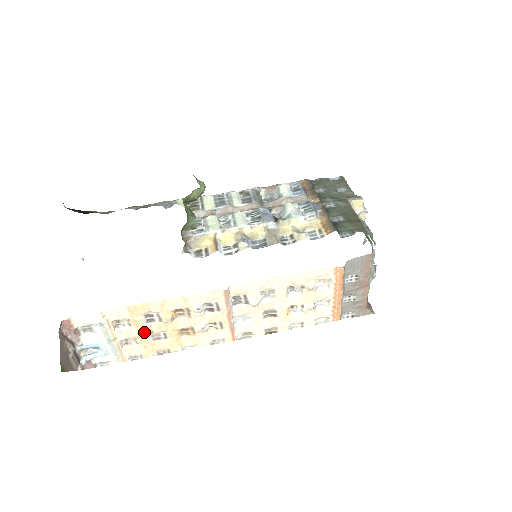
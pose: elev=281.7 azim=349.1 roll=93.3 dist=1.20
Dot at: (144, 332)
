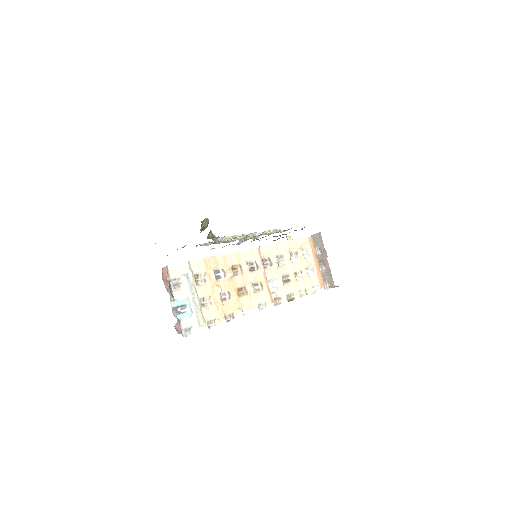
Dot at: (216, 287)
